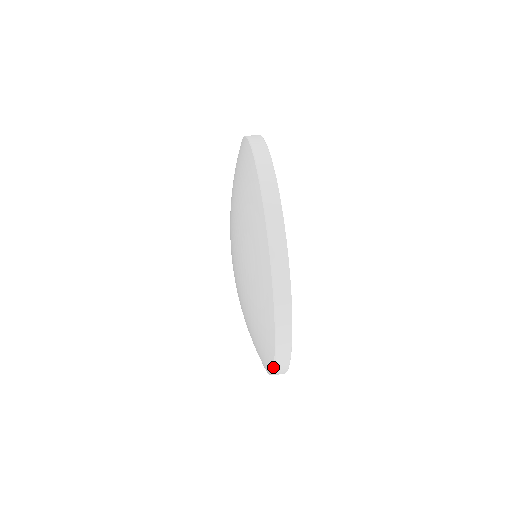
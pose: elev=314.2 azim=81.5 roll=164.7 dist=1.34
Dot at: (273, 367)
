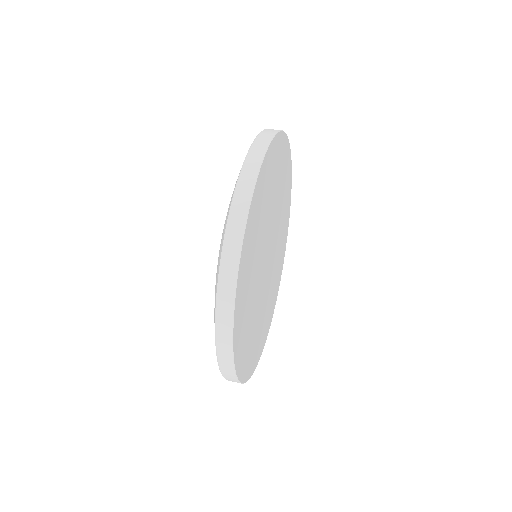
Dot at: (215, 329)
